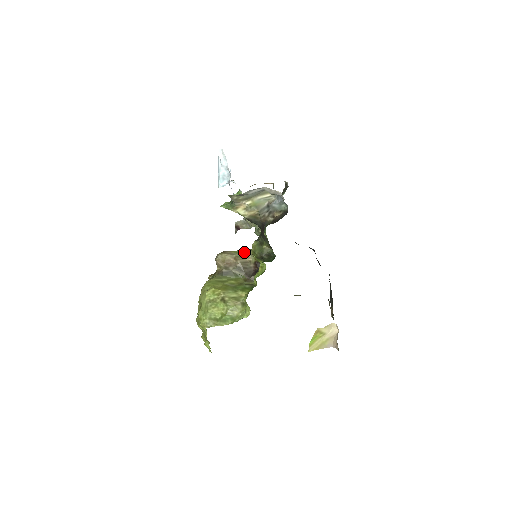
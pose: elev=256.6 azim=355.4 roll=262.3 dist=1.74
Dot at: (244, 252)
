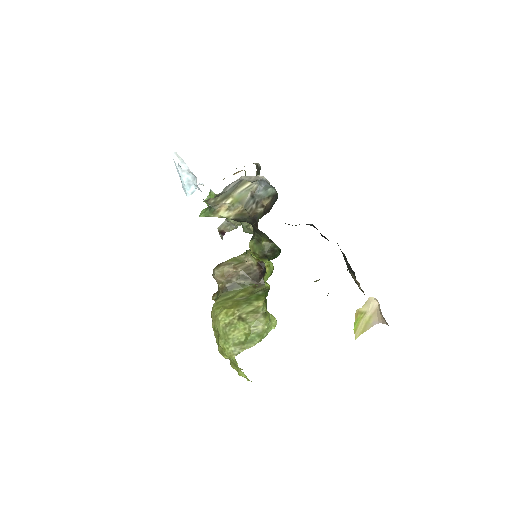
Dot at: (241, 257)
